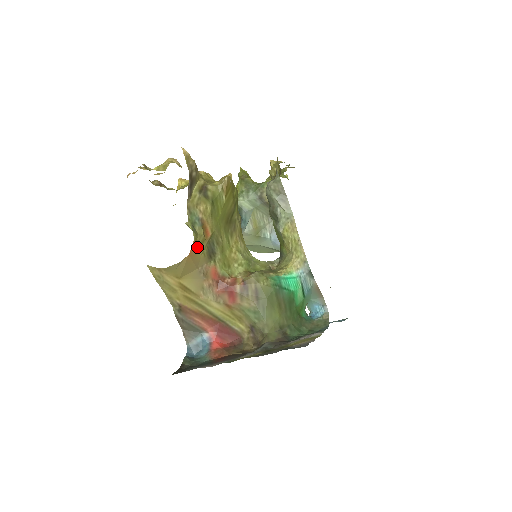
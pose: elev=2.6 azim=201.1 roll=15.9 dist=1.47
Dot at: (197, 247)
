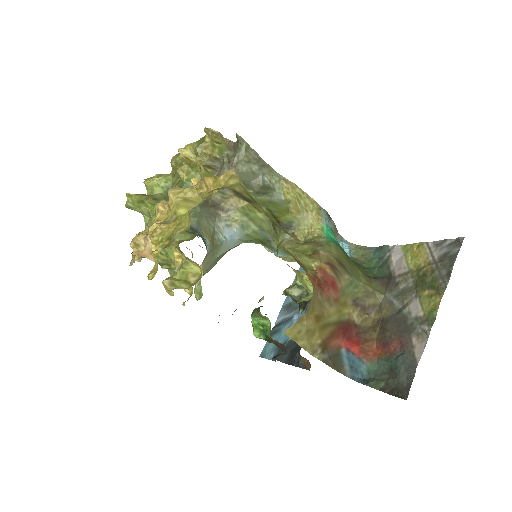
Dot at: occluded
